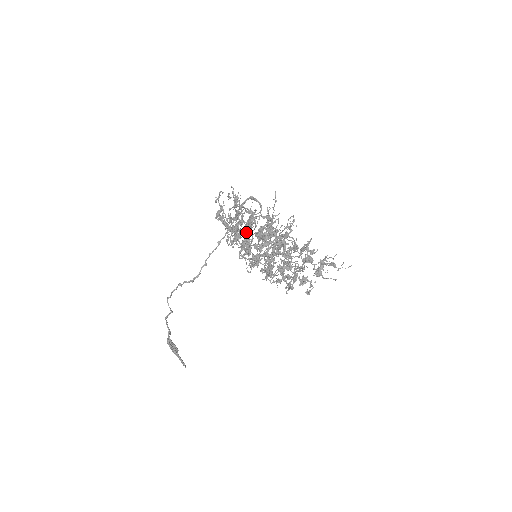
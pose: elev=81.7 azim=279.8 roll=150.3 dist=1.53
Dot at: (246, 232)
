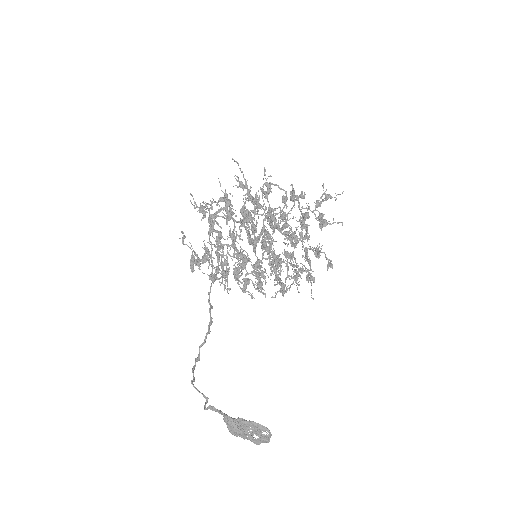
Dot at: (231, 234)
